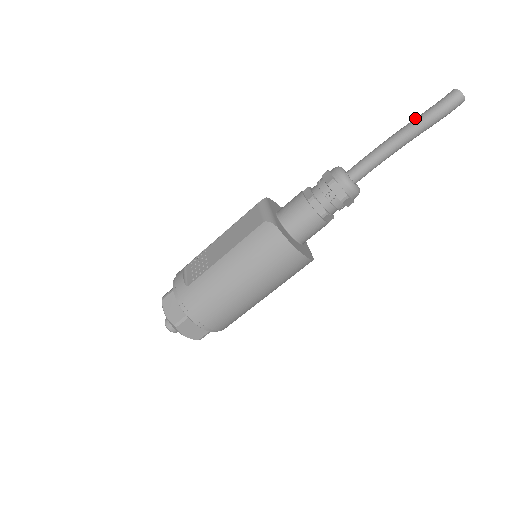
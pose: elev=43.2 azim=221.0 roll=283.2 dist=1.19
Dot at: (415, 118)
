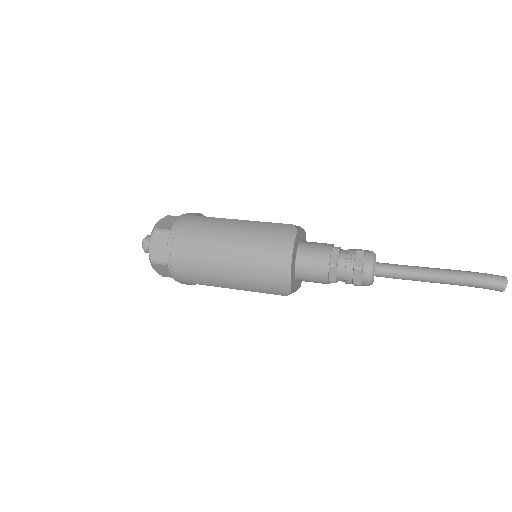
Dot at: (458, 270)
